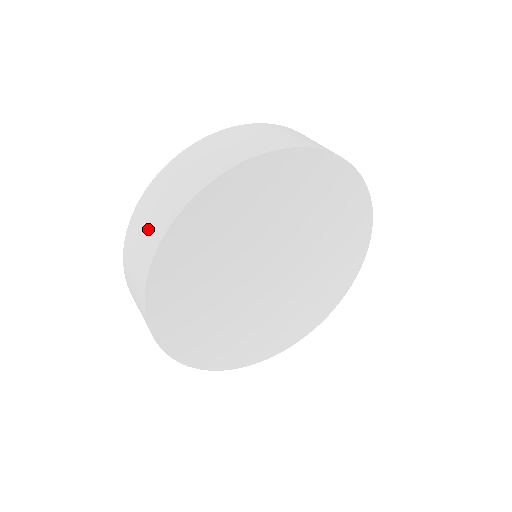
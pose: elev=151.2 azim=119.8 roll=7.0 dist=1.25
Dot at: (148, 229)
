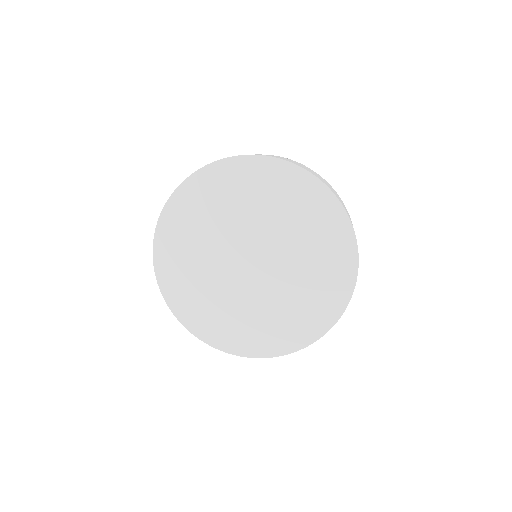
Dot at: occluded
